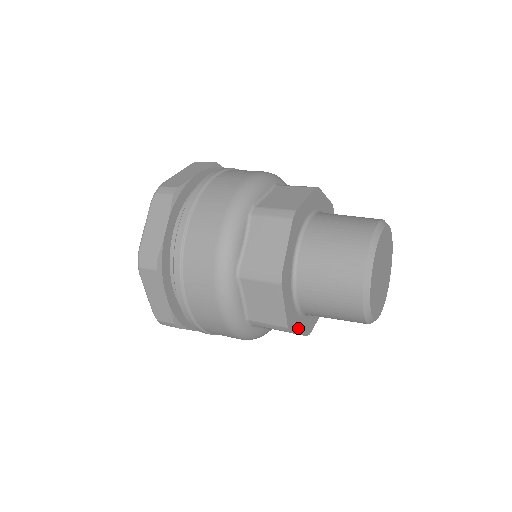
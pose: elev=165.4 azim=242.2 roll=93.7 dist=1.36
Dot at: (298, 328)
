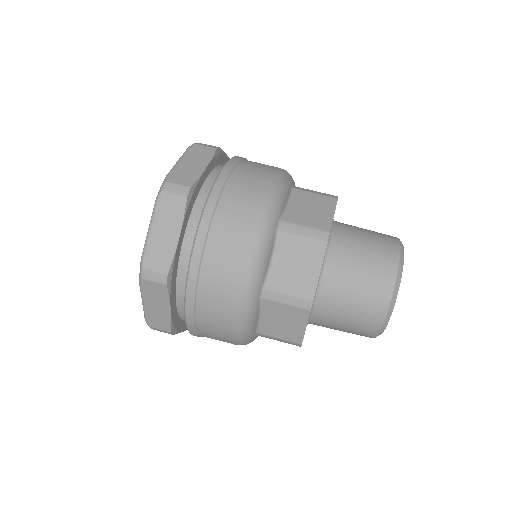
Dot at: occluded
